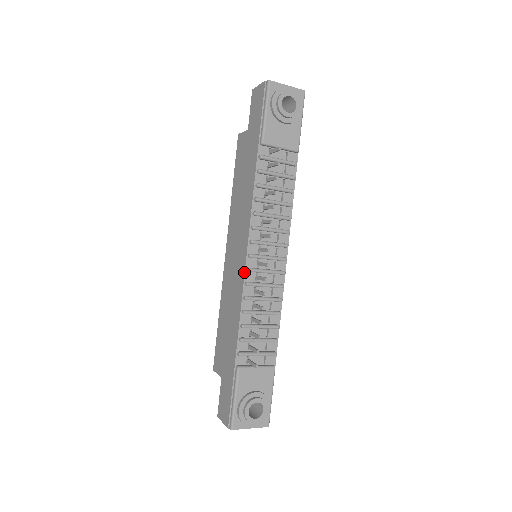
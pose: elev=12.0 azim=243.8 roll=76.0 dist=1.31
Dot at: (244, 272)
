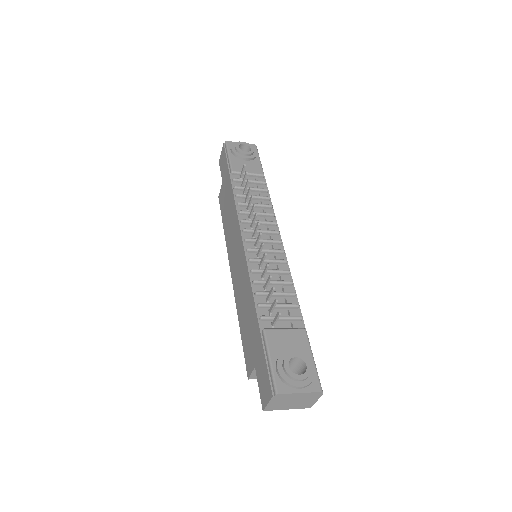
Dot at: (244, 253)
